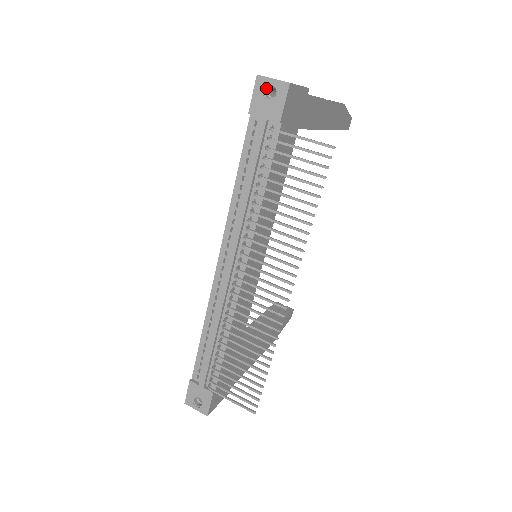
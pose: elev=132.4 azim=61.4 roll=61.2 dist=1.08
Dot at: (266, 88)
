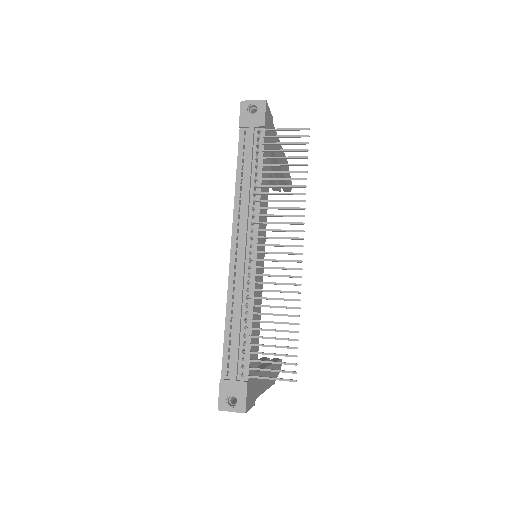
Dot at: (249, 108)
